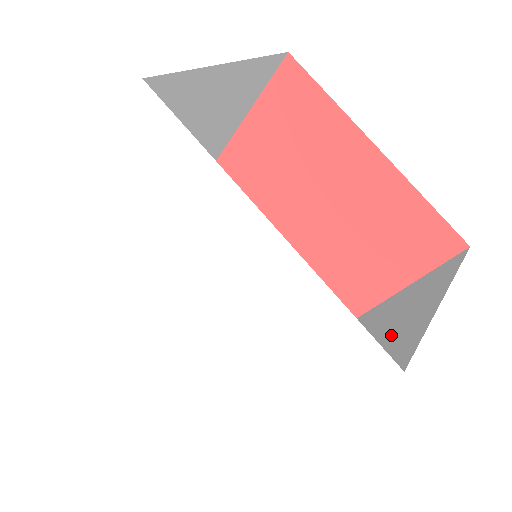
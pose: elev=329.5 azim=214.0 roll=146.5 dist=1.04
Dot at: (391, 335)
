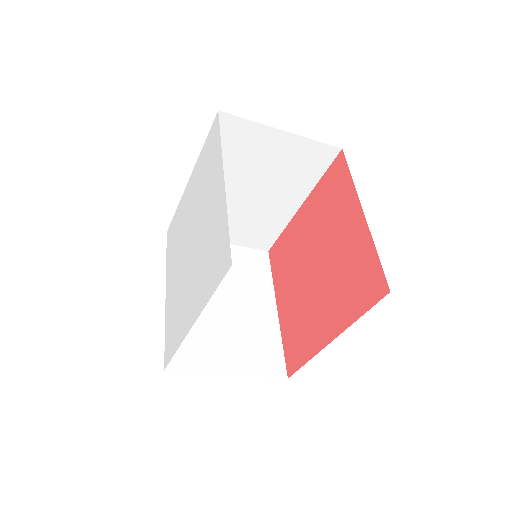
Dot at: occluded
